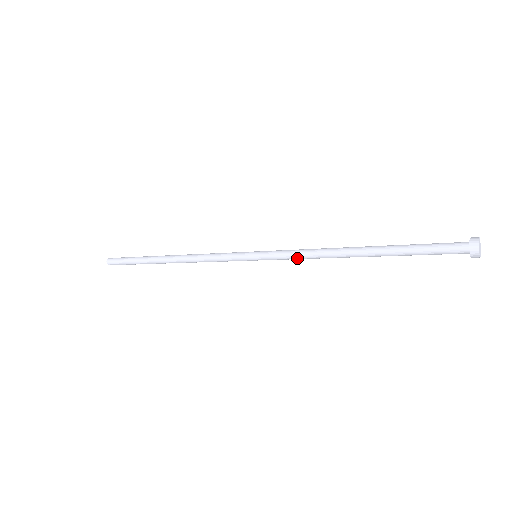
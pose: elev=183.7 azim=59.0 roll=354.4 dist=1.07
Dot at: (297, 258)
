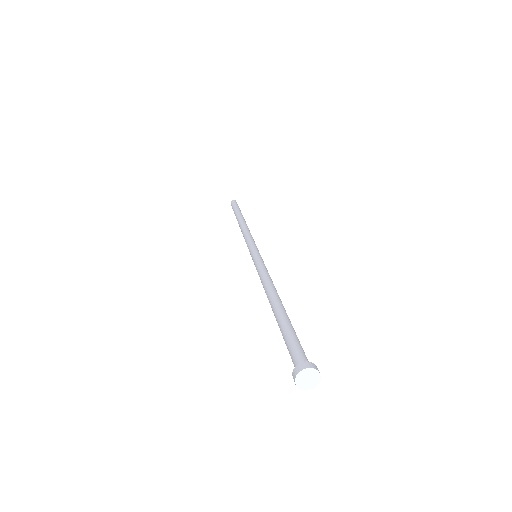
Dot at: occluded
